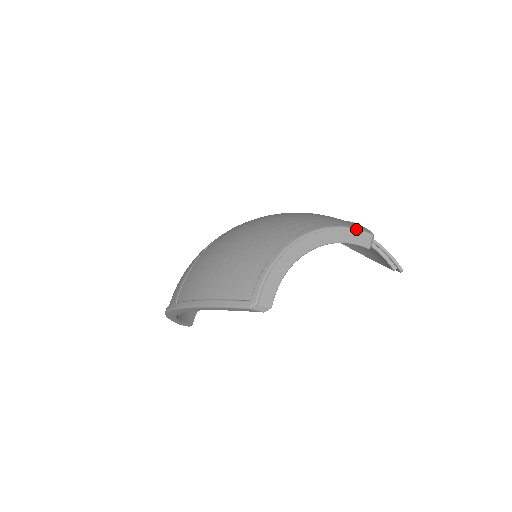
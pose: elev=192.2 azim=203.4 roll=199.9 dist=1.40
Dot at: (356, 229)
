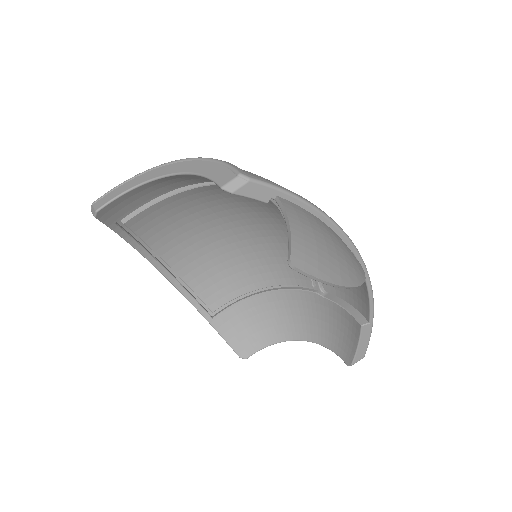
Dot at: (227, 164)
